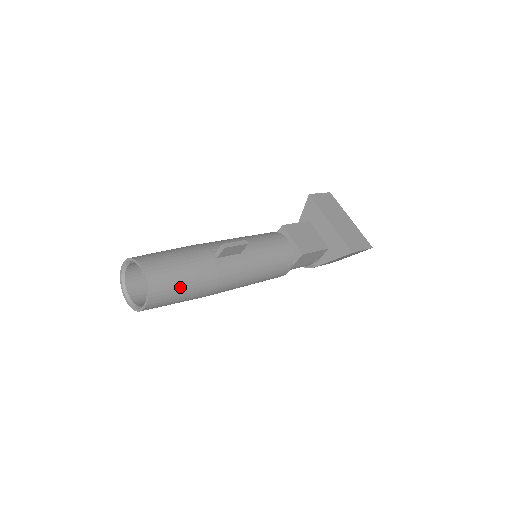
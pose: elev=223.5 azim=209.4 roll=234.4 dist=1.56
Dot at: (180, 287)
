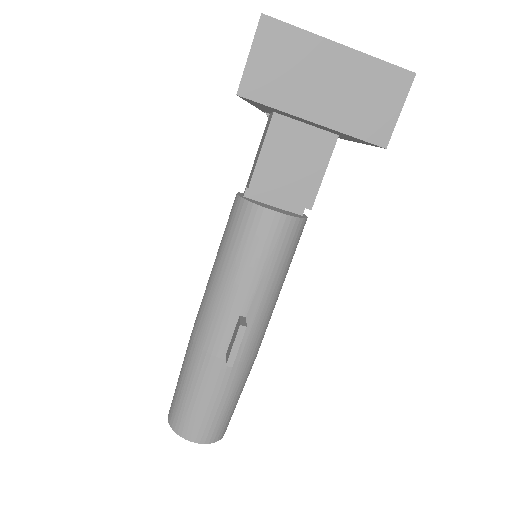
Dot at: (233, 406)
